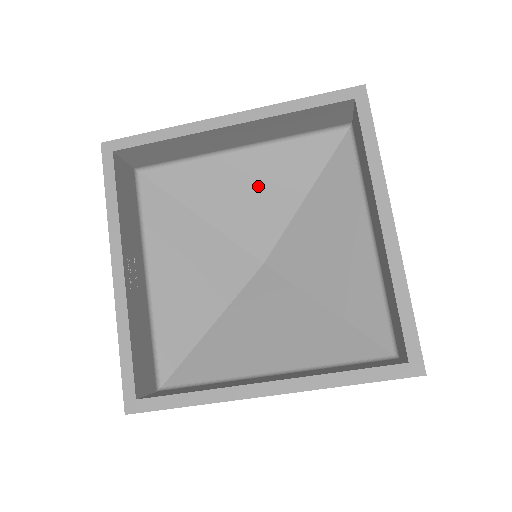
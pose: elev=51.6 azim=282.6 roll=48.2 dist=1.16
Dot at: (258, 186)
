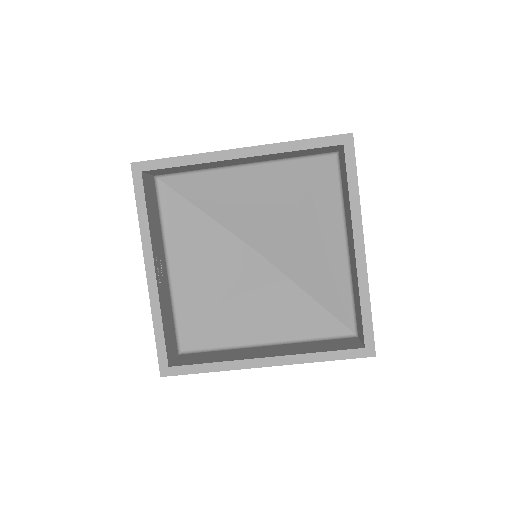
Dot at: (258, 195)
